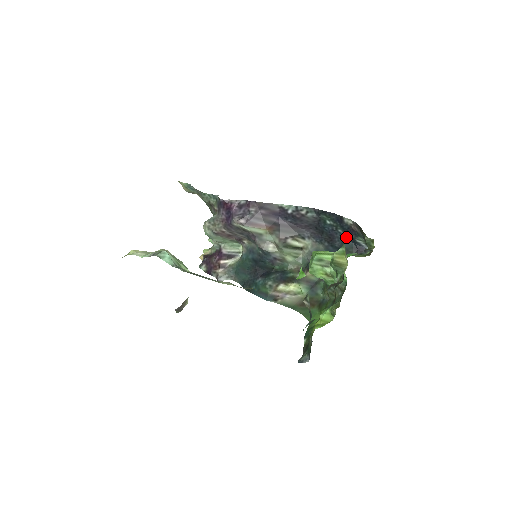
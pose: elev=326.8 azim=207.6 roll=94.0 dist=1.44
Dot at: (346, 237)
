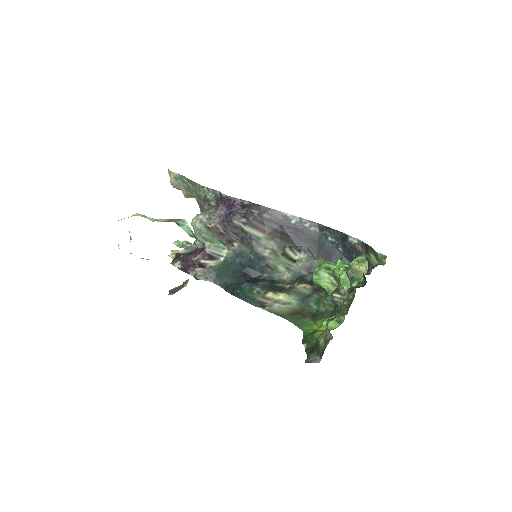
Dot at: (345, 256)
